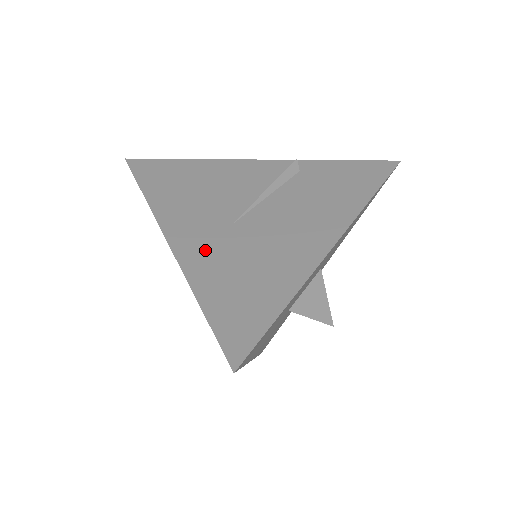
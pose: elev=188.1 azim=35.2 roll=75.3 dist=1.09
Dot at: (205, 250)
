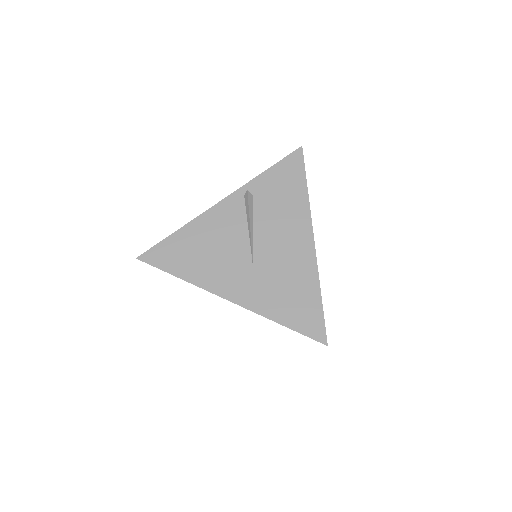
Dot at: (256, 293)
